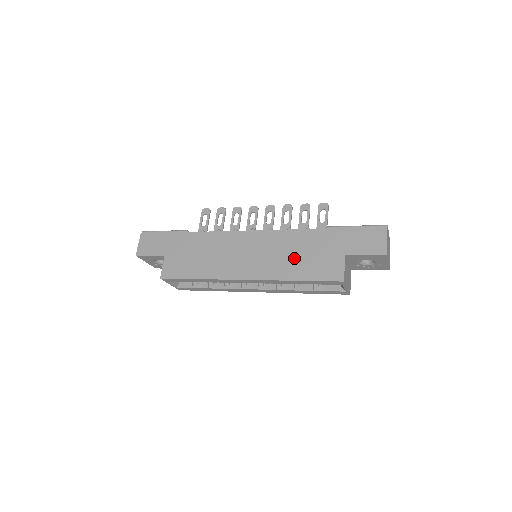
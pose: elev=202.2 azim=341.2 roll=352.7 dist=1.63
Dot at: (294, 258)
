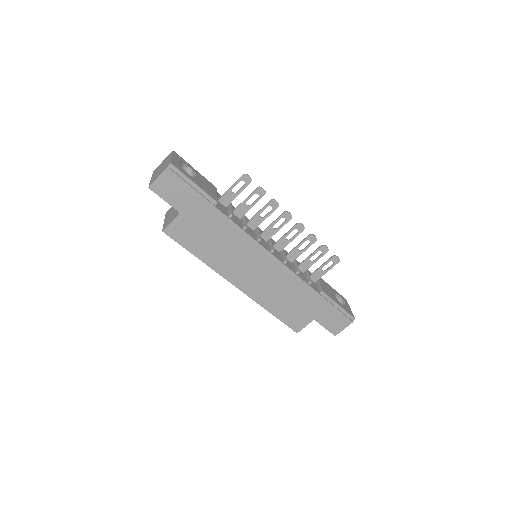
Dot at: (282, 298)
